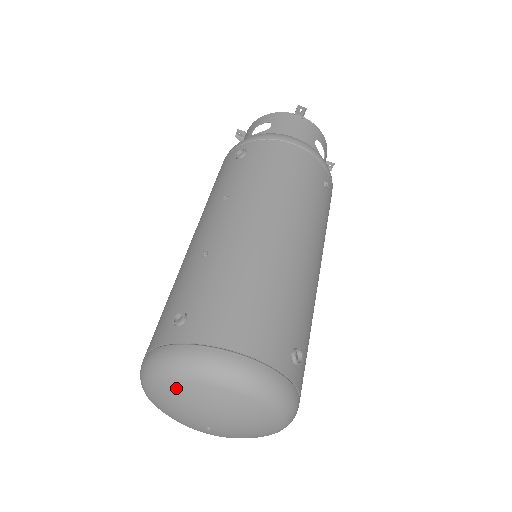
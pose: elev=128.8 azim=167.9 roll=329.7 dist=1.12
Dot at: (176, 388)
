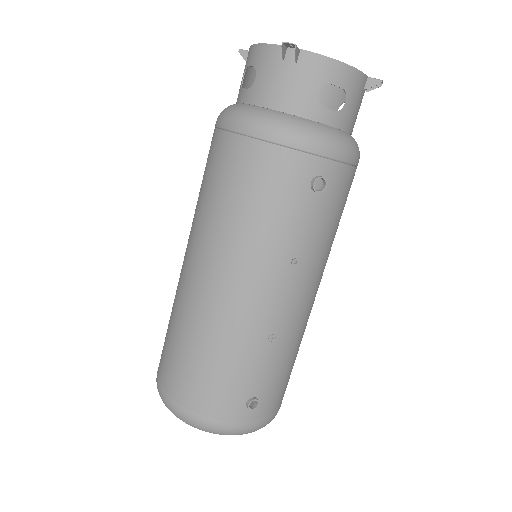
Dot at: occluded
